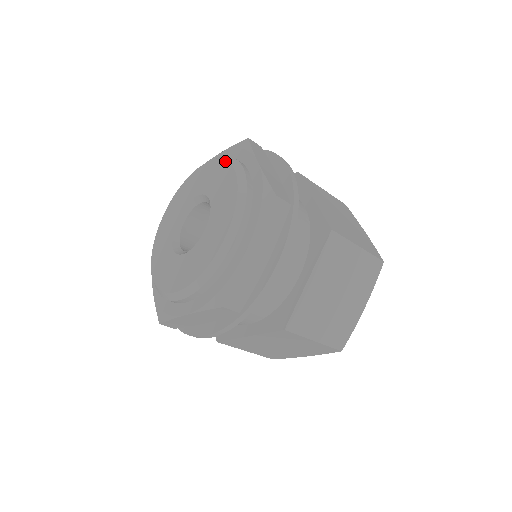
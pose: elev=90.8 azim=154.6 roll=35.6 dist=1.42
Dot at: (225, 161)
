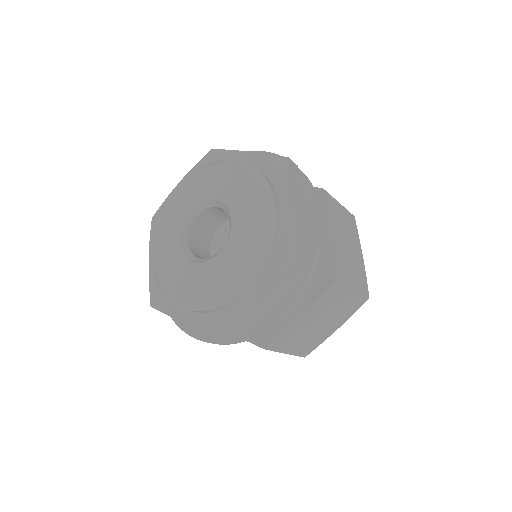
Dot at: (209, 166)
